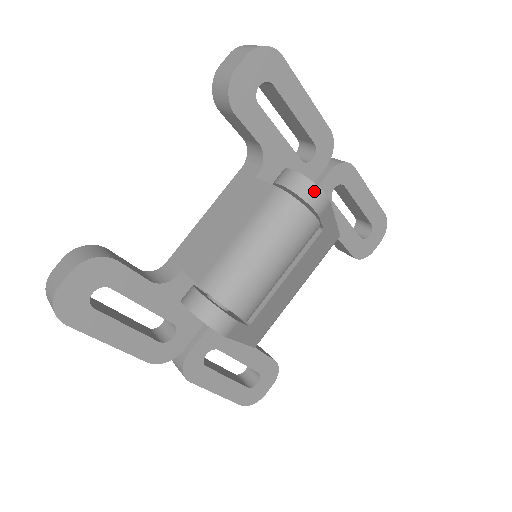
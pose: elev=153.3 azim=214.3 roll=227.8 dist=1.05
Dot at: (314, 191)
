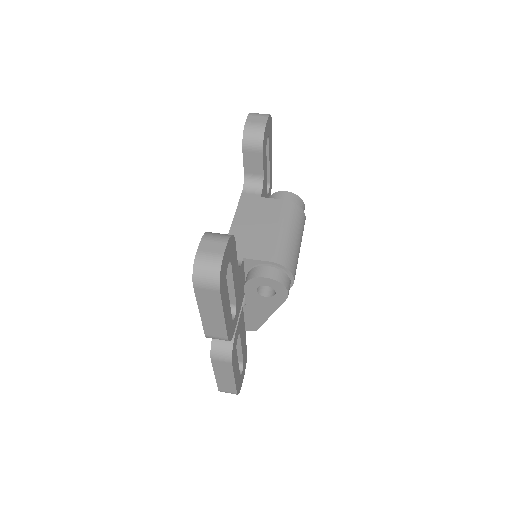
Dot at: (302, 203)
